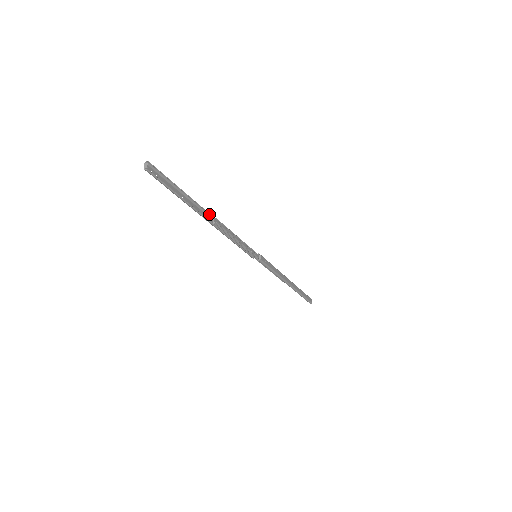
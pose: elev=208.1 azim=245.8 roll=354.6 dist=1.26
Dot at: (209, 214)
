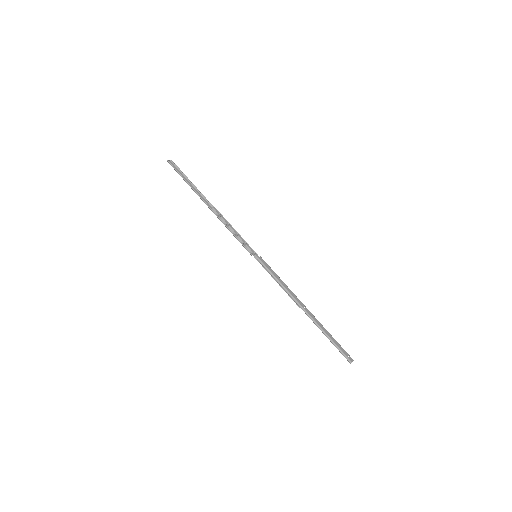
Dot at: (211, 204)
